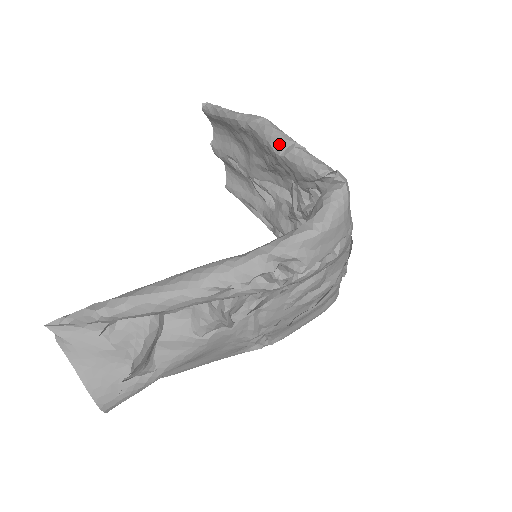
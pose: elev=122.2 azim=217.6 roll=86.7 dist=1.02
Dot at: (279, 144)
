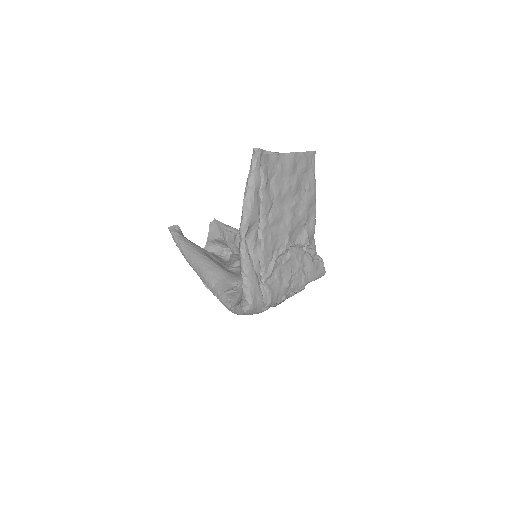
Dot at: occluded
